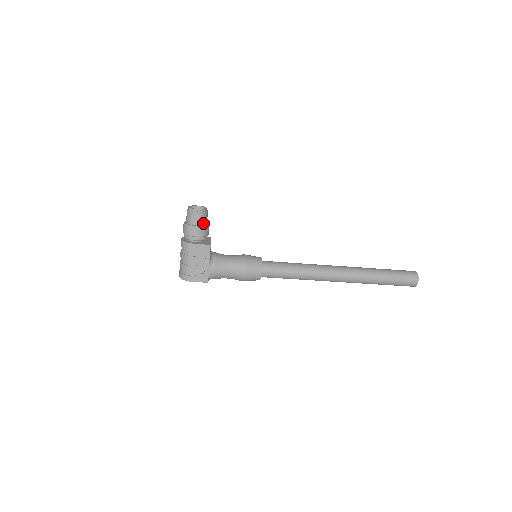
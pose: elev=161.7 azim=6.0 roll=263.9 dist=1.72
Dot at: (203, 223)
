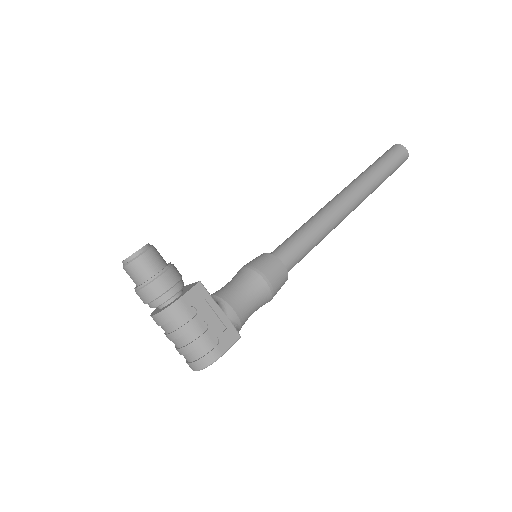
Dot at: (163, 263)
